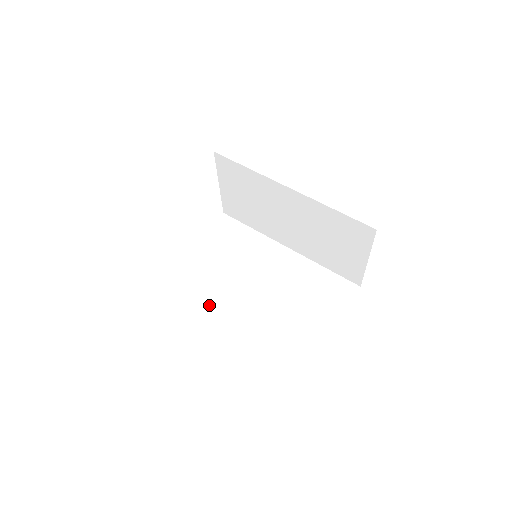
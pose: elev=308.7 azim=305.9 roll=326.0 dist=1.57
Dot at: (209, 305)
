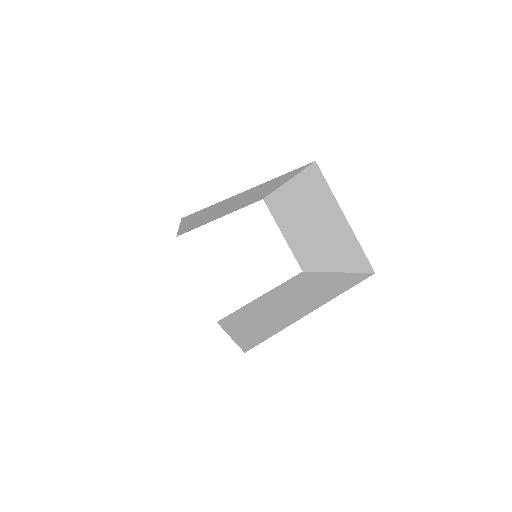
Dot at: (230, 326)
